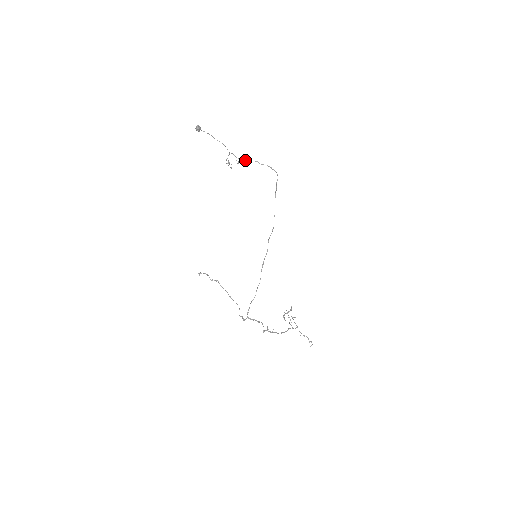
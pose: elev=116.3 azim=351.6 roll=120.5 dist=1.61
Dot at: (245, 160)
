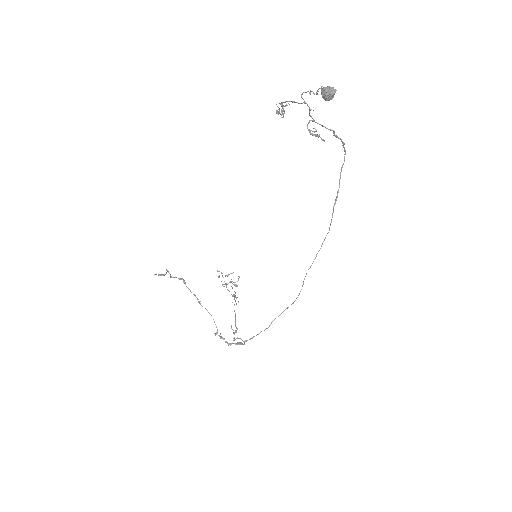
Dot at: occluded
